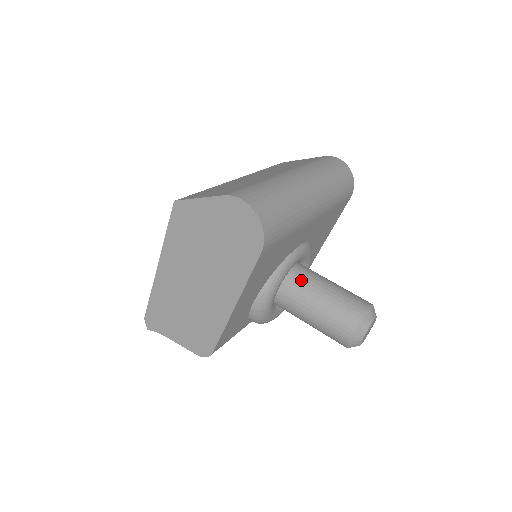
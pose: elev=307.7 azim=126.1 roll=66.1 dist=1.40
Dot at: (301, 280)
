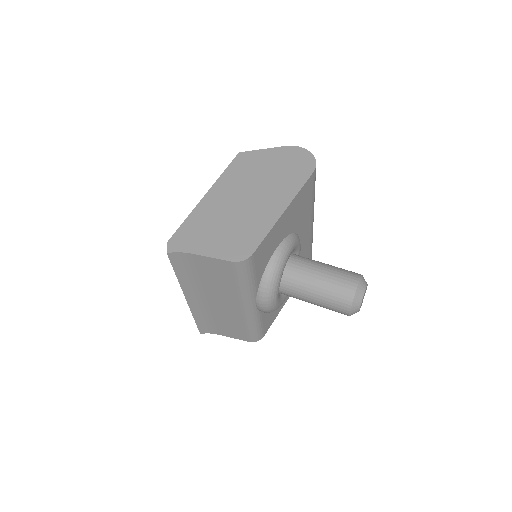
Dot at: occluded
